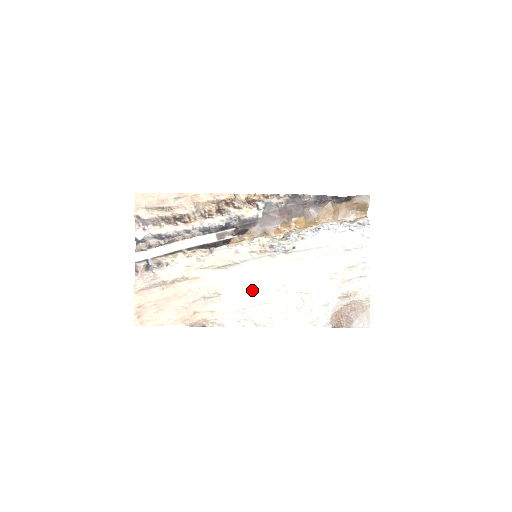
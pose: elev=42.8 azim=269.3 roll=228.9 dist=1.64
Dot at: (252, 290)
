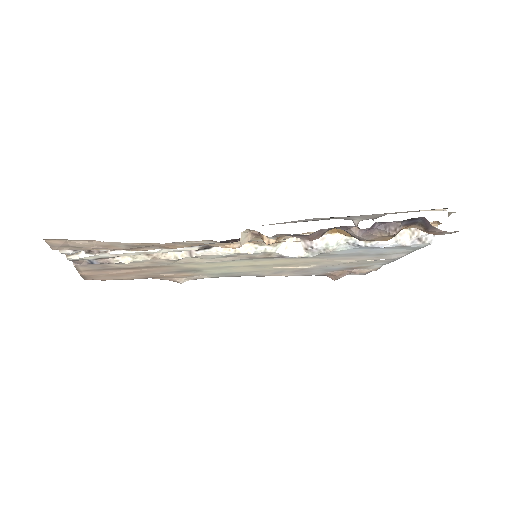
Dot at: (242, 268)
